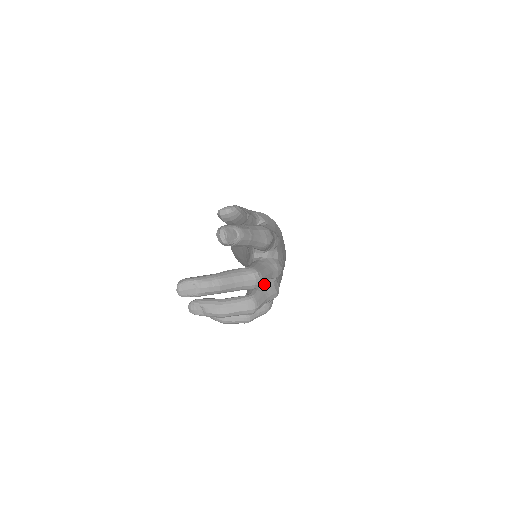
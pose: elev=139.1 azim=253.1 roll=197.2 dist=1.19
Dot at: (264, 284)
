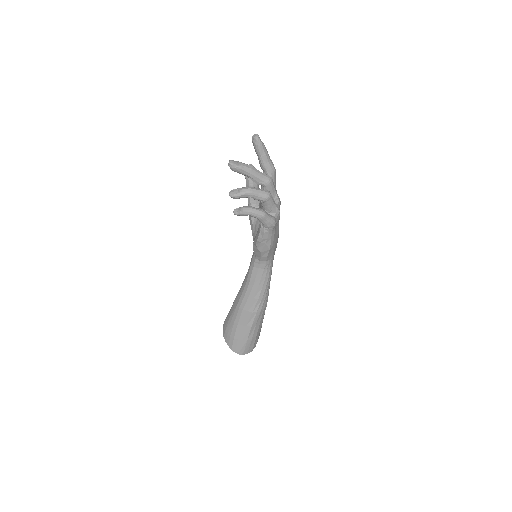
Dot at: occluded
